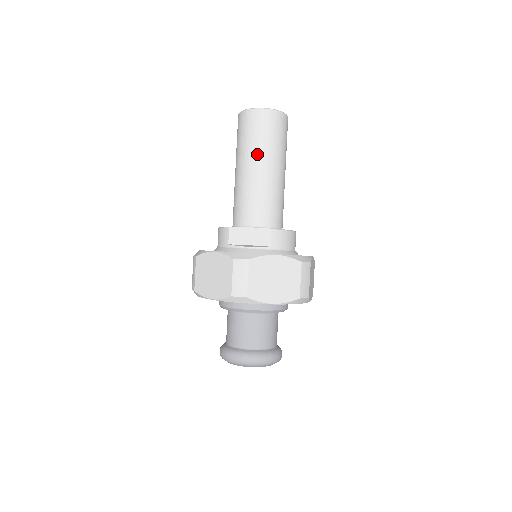
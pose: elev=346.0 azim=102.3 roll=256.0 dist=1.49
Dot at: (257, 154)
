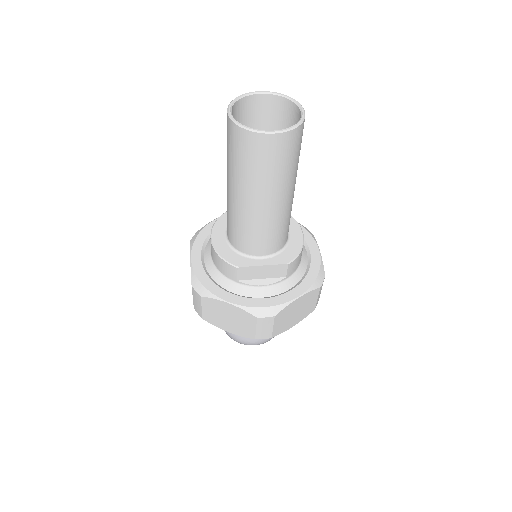
Dot at: (269, 189)
